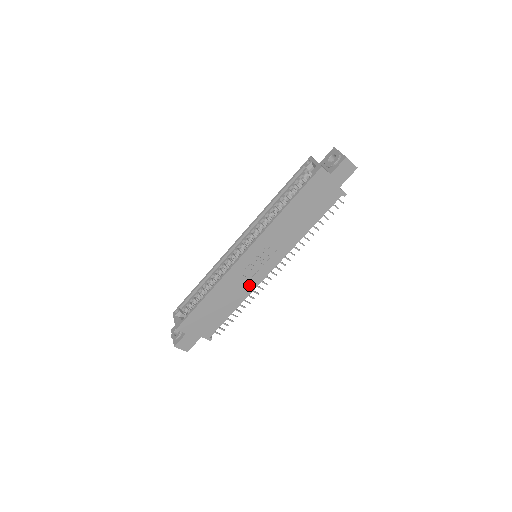
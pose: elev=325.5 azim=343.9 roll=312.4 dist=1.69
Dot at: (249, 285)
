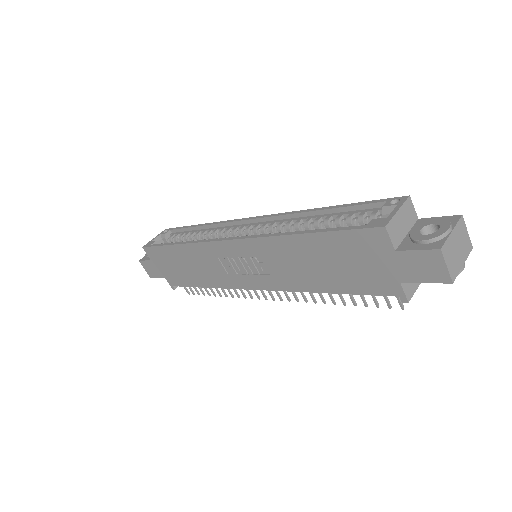
Dot at: (225, 278)
